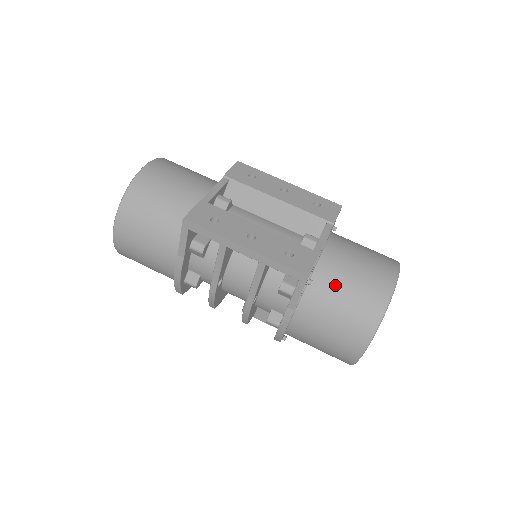
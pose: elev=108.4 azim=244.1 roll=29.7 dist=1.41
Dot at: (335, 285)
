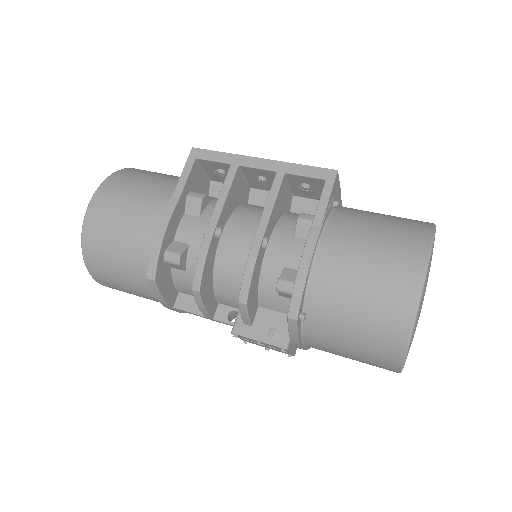
Dot at: (365, 213)
